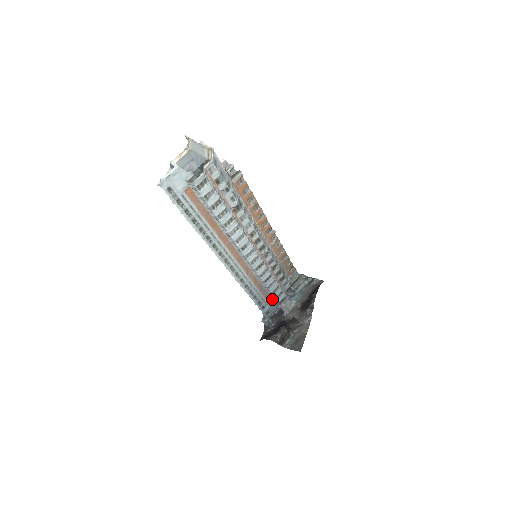
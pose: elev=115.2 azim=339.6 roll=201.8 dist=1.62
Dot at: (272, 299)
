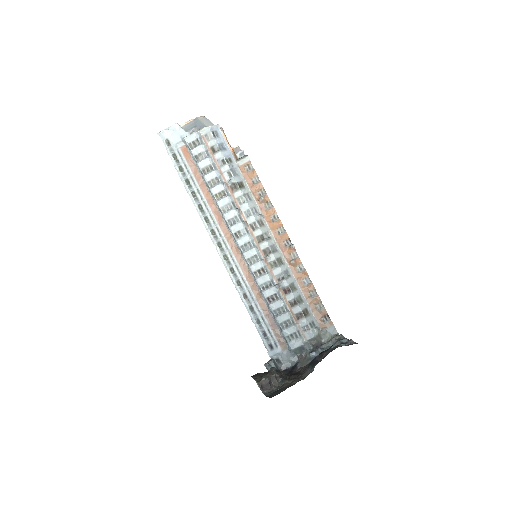
Dot at: (285, 341)
